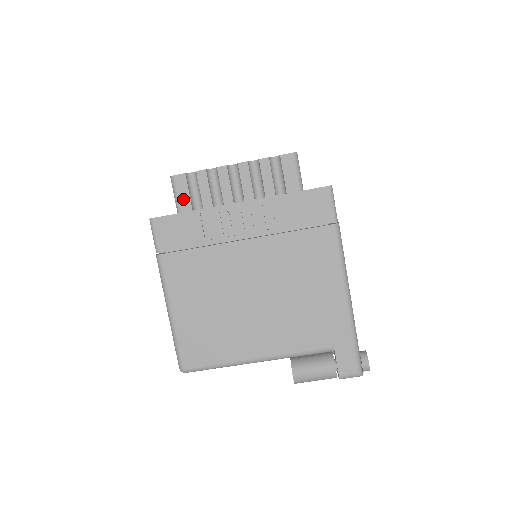
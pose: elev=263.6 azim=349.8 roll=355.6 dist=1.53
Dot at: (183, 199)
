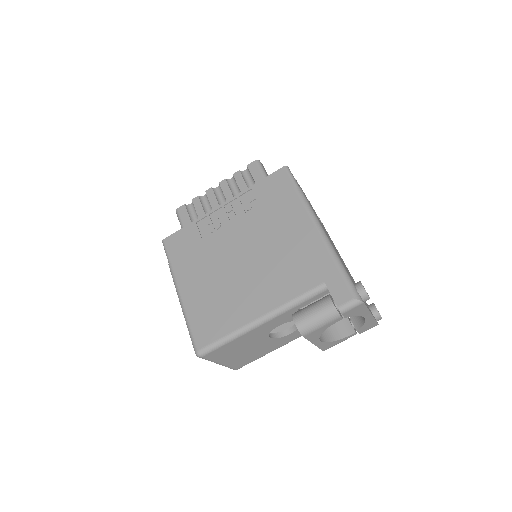
Dot at: (185, 221)
